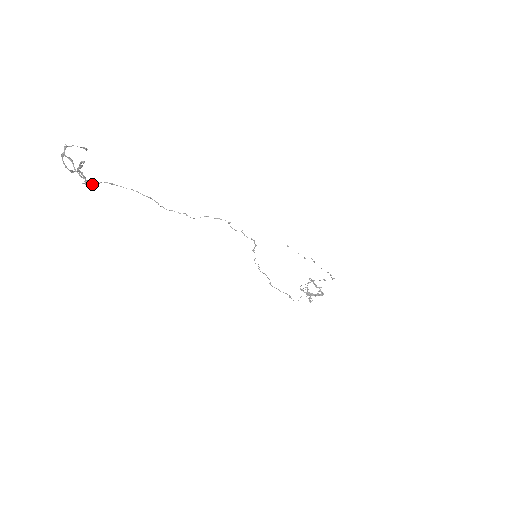
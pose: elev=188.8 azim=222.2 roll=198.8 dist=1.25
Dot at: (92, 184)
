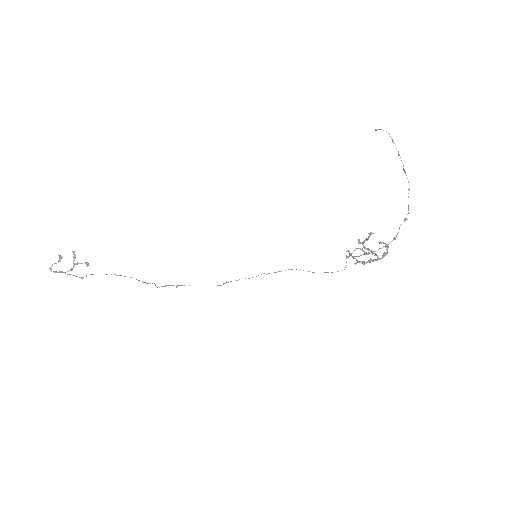
Dot at: occluded
